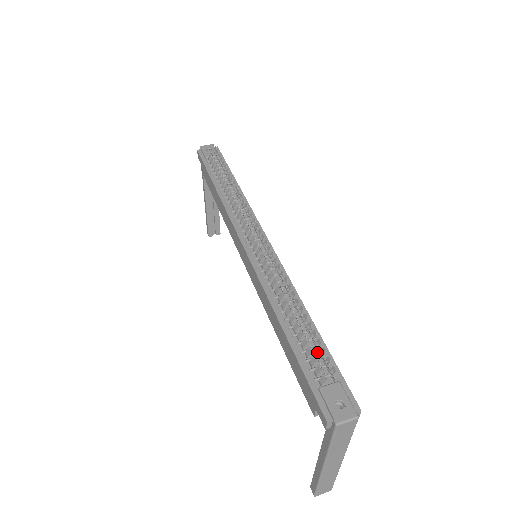
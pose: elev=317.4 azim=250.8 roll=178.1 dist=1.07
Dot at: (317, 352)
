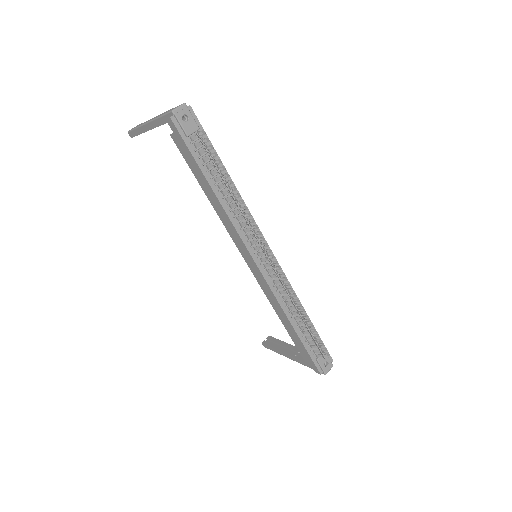
Dot at: (313, 337)
